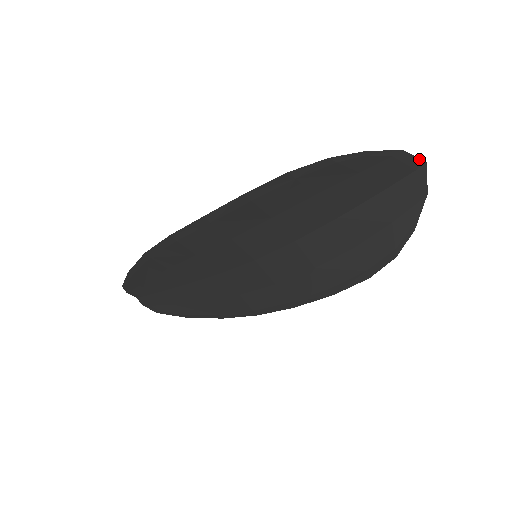
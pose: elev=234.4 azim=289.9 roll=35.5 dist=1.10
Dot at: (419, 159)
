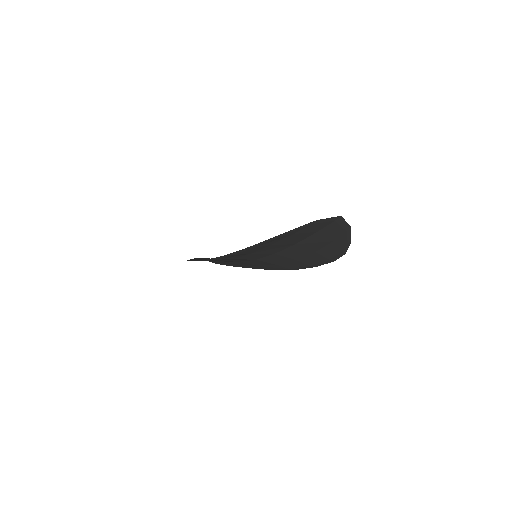
Dot at: (334, 217)
